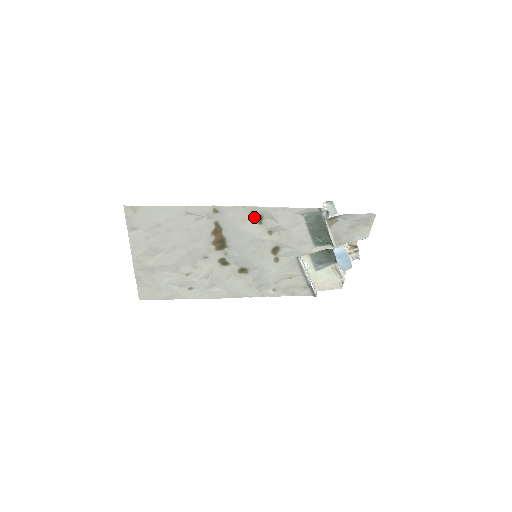
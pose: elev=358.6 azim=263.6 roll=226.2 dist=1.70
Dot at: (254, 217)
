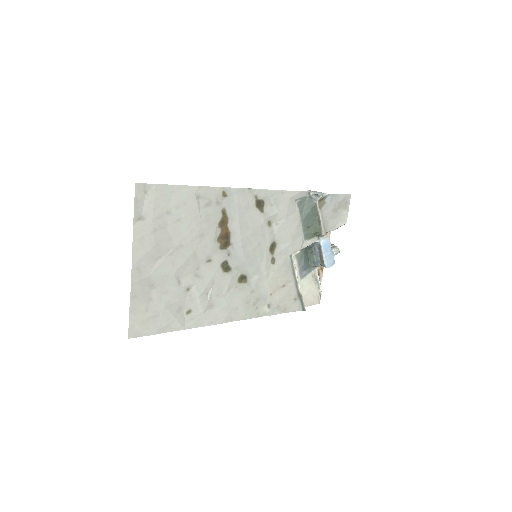
Dot at: (257, 203)
